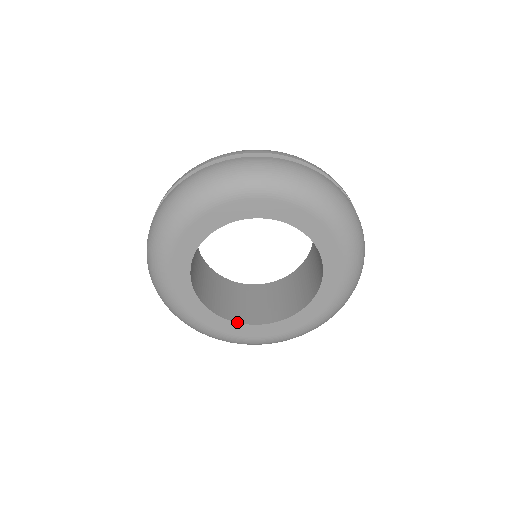
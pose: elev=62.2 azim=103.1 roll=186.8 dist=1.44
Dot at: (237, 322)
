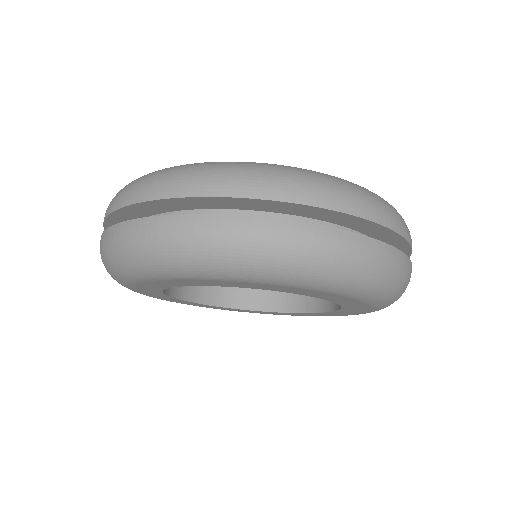
Dot at: (209, 305)
